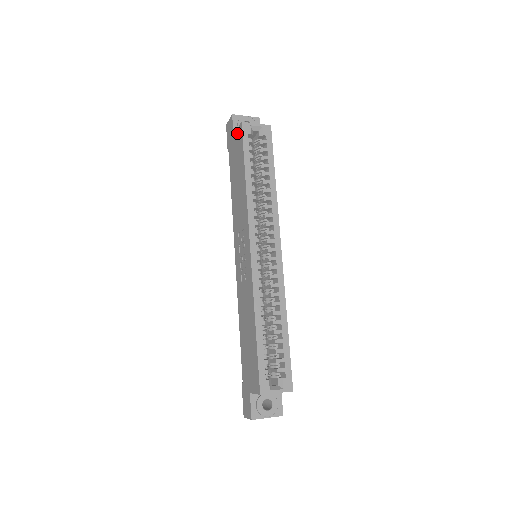
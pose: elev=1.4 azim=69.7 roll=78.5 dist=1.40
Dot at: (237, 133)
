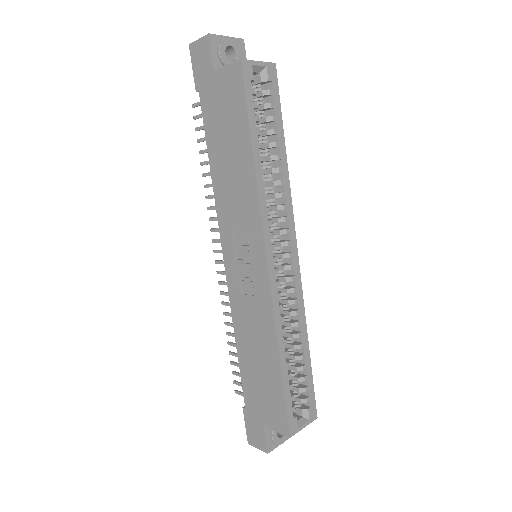
Dot at: (227, 73)
